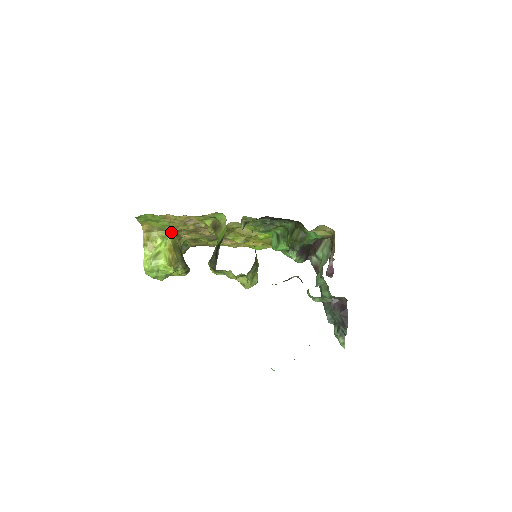
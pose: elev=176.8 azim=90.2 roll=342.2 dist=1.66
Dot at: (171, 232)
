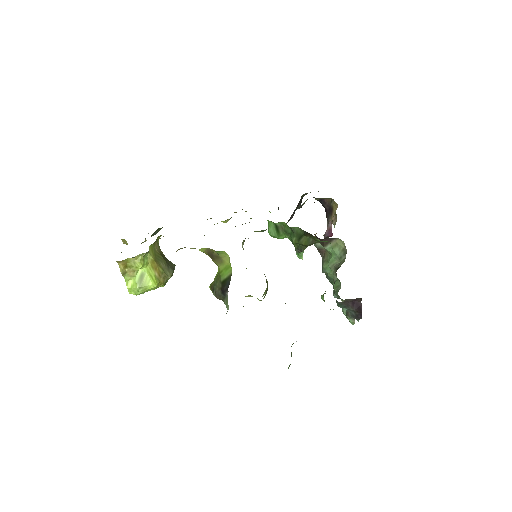
Dot at: occluded
